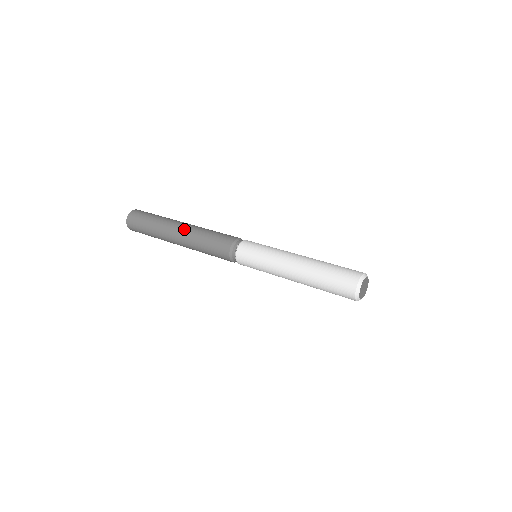
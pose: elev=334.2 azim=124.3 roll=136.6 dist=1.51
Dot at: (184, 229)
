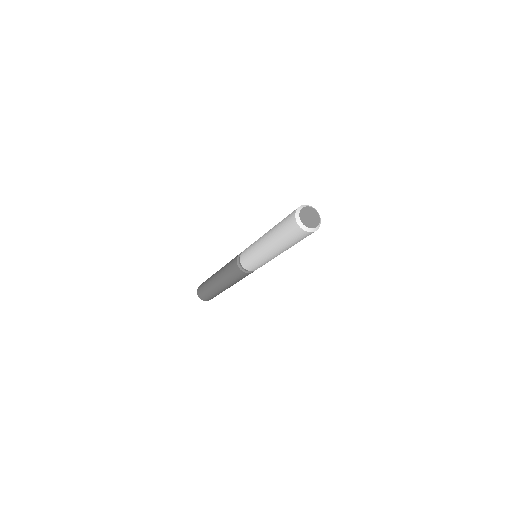
Dot at: (218, 271)
